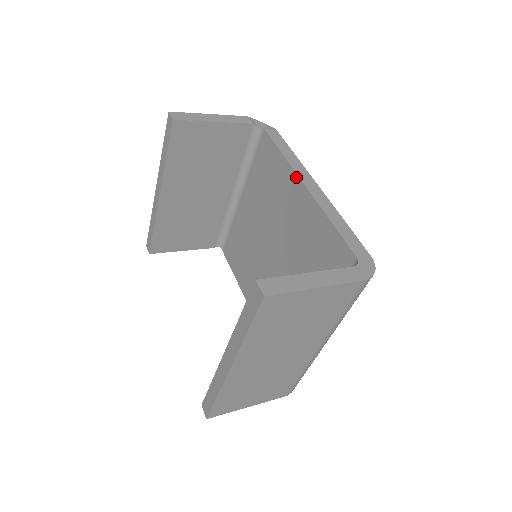
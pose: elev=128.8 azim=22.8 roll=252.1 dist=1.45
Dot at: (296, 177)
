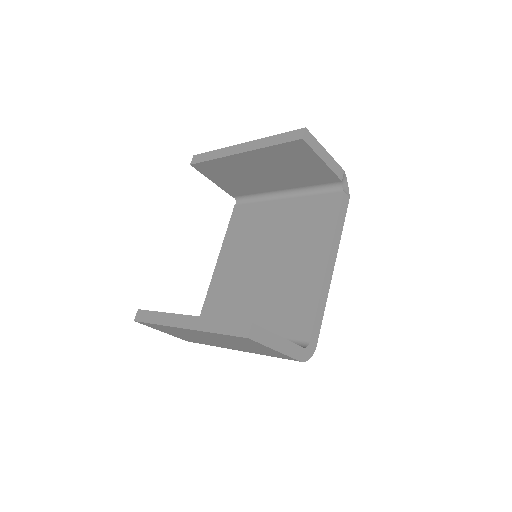
Dot at: (328, 250)
